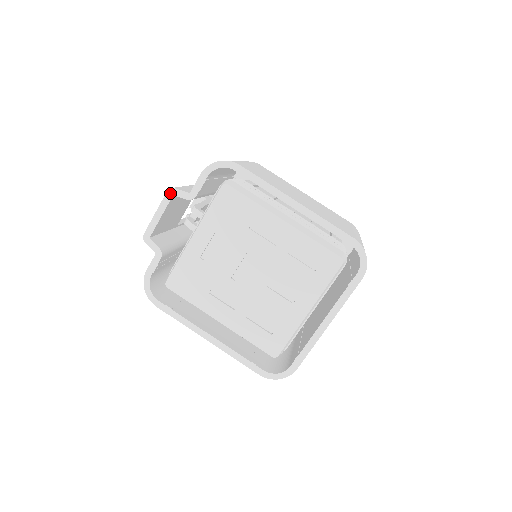
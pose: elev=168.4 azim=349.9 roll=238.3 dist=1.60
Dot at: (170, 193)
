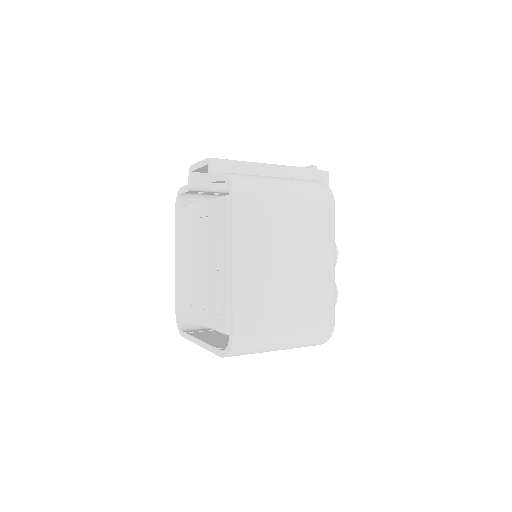
Dot at: (208, 161)
